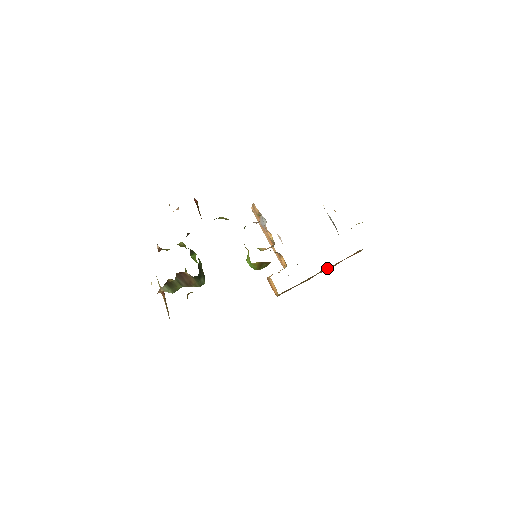
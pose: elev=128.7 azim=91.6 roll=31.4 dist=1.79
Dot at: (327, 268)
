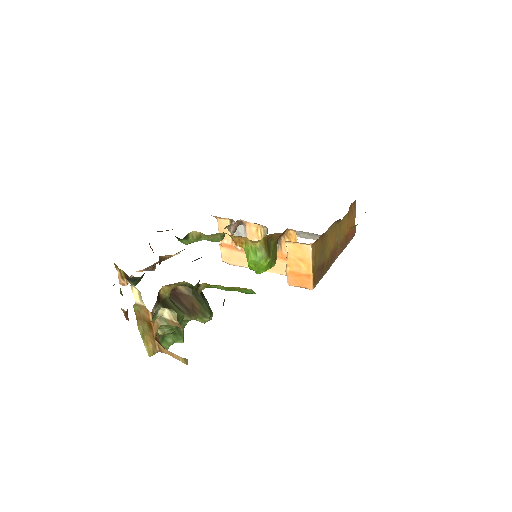
Dot at: (339, 238)
